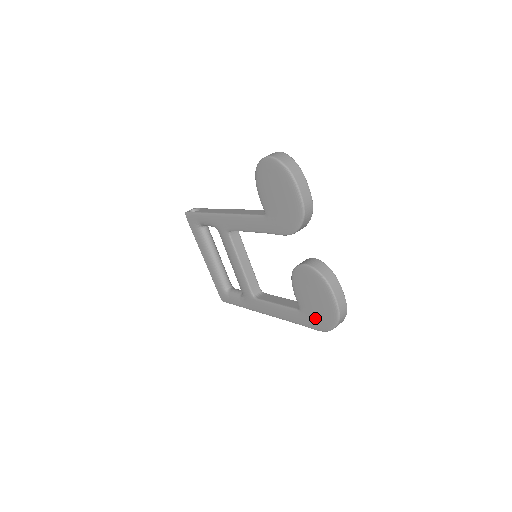
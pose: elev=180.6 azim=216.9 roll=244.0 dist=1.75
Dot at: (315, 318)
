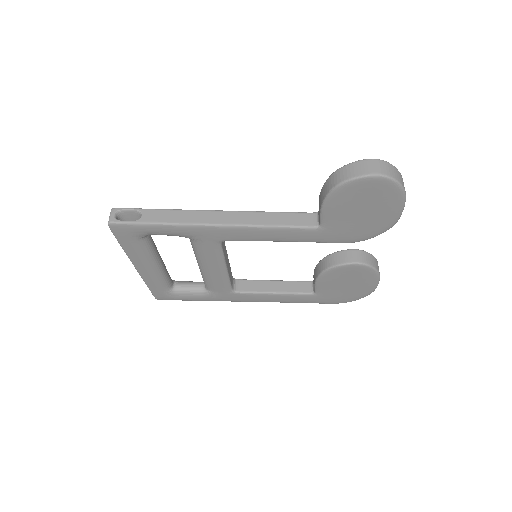
Dot at: (337, 297)
